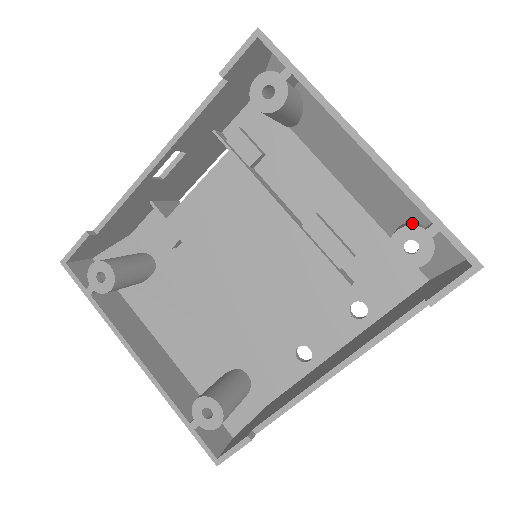
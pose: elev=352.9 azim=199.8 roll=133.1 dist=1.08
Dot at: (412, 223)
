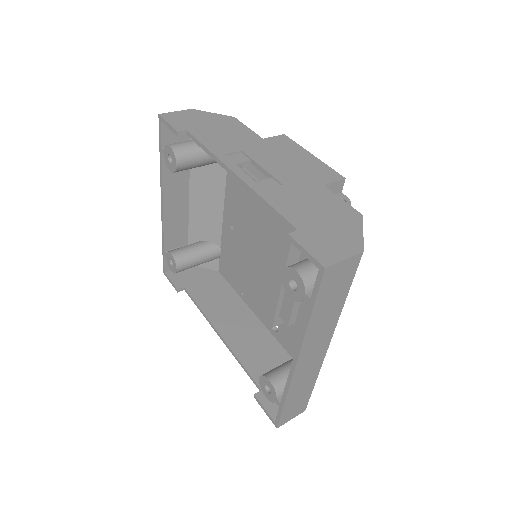
Dot at: occluded
